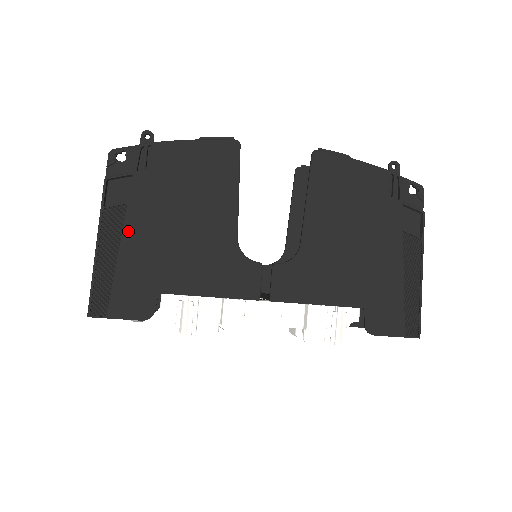
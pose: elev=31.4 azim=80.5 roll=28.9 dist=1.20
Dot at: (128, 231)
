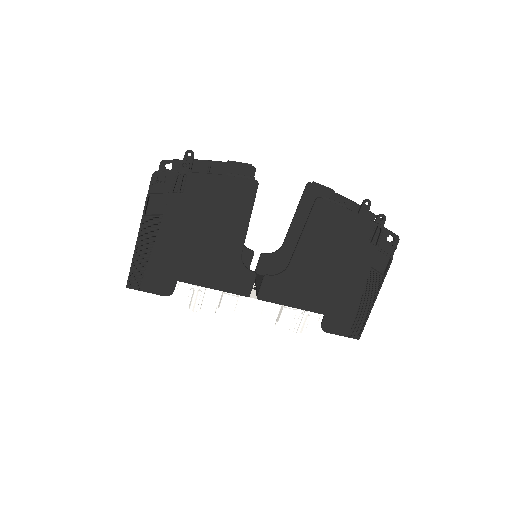
Dot at: (161, 236)
